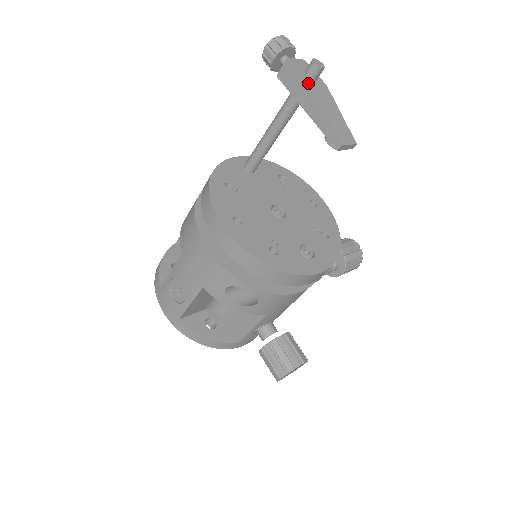
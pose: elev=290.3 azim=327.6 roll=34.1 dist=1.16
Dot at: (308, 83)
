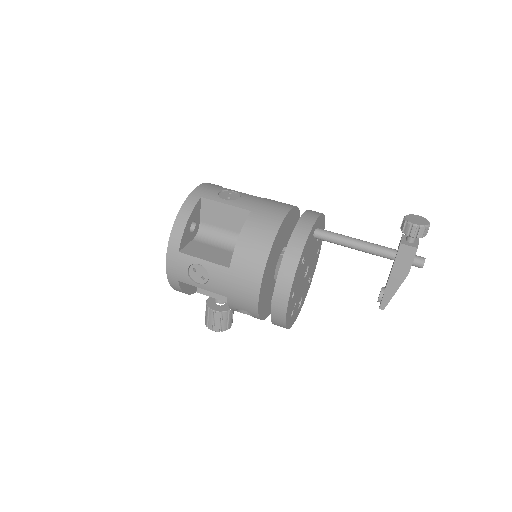
Dot at: occluded
